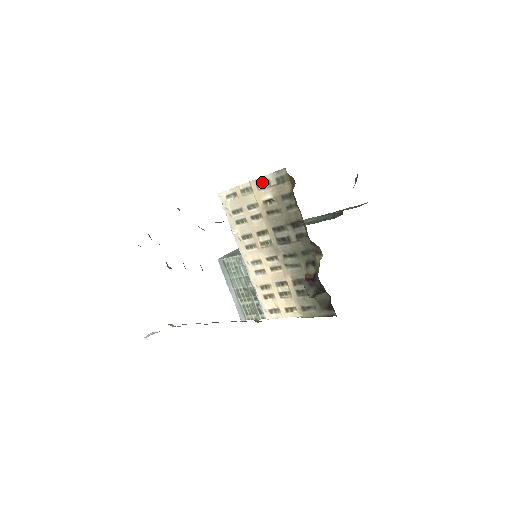
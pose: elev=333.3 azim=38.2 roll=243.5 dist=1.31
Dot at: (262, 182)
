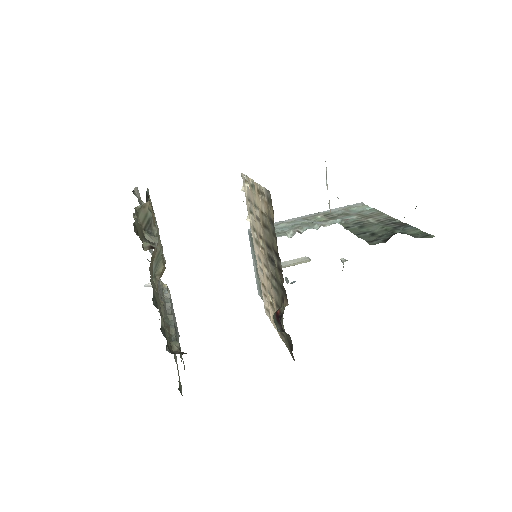
Dot at: (260, 190)
